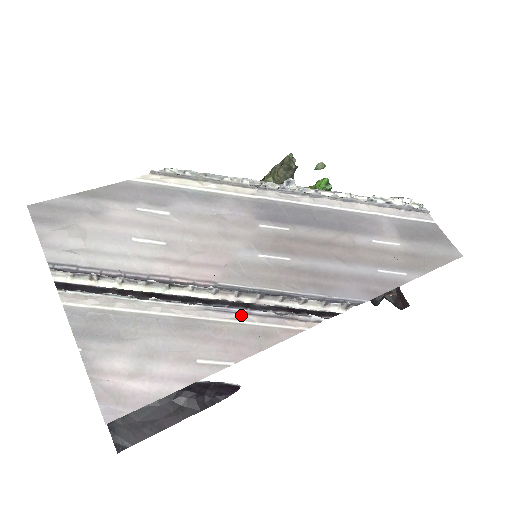
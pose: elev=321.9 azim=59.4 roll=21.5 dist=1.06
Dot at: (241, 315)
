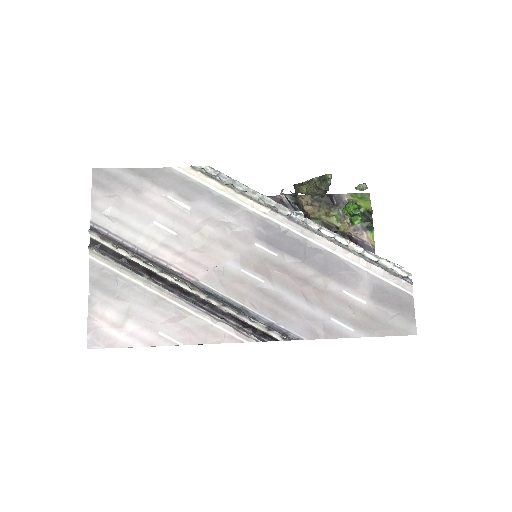
Dot at: (203, 313)
